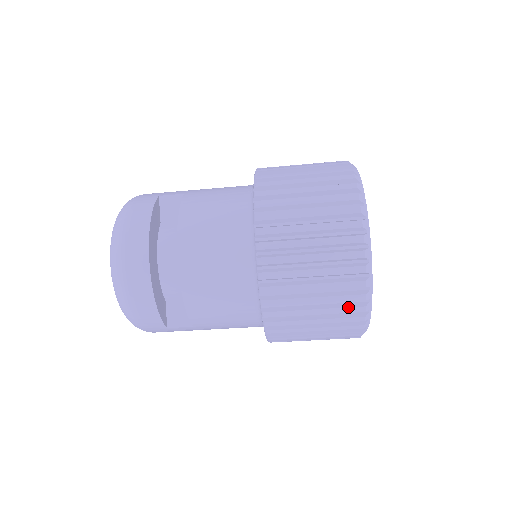
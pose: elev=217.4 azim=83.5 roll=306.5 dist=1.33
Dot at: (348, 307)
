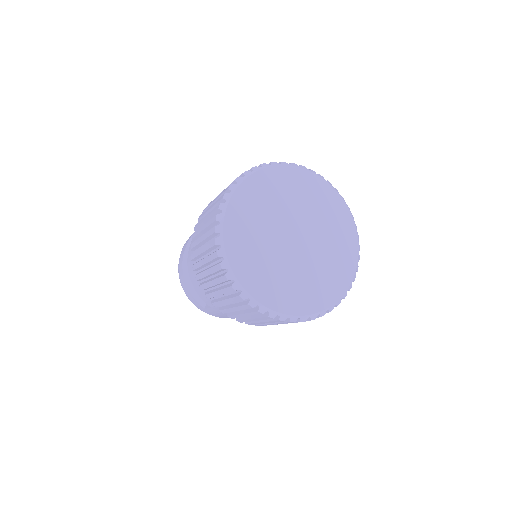
Dot at: (220, 277)
